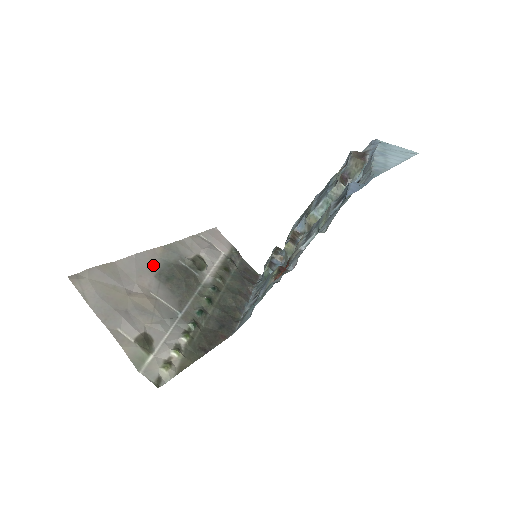
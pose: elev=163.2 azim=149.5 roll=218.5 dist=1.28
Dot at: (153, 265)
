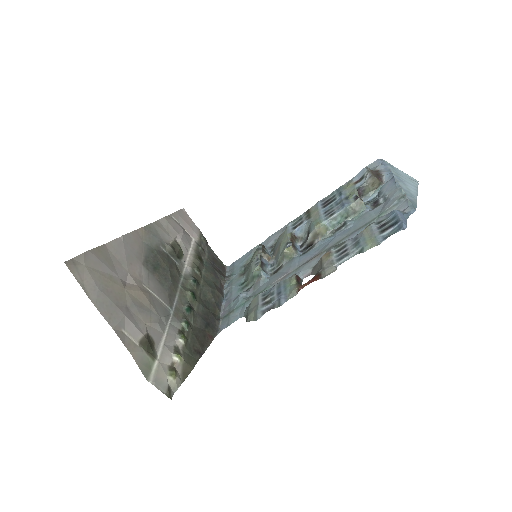
Dot at: (139, 250)
